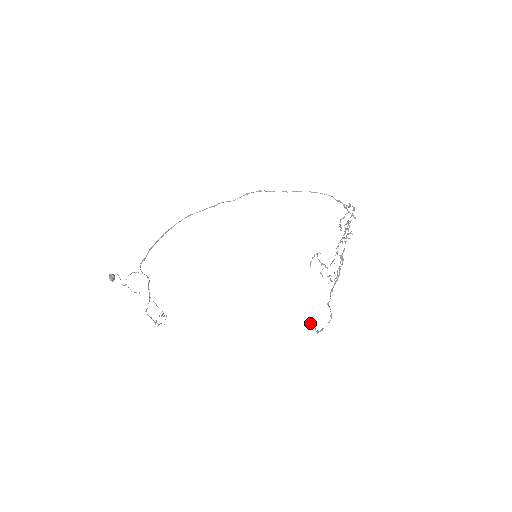
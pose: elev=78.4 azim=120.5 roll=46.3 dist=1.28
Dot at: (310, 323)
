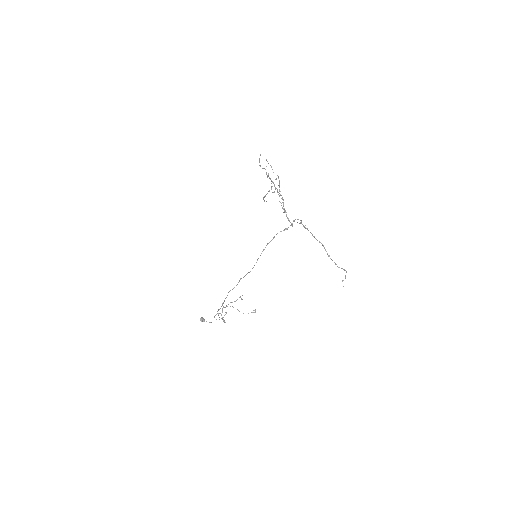
Dot at: occluded
